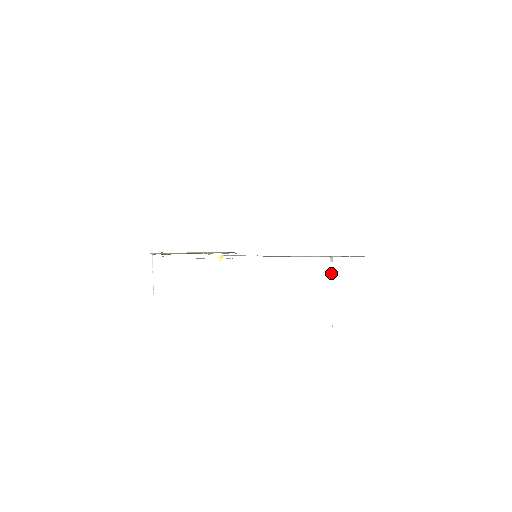
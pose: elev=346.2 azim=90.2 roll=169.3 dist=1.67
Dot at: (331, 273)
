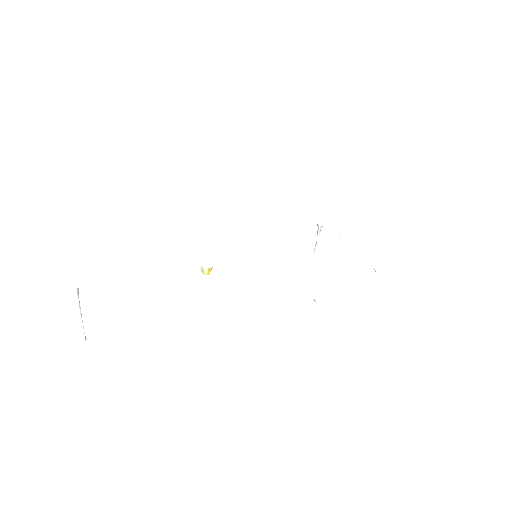
Dot at: (316, 243)
